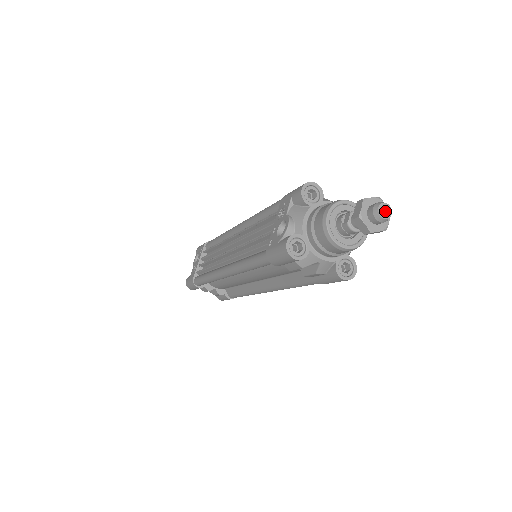
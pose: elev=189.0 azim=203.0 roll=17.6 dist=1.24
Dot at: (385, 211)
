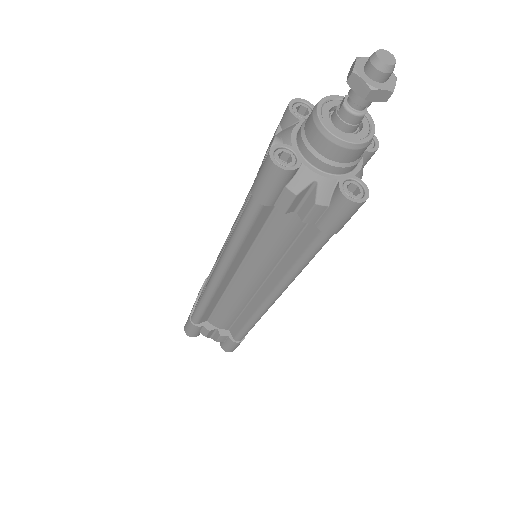
Dot at: (386, 57)
